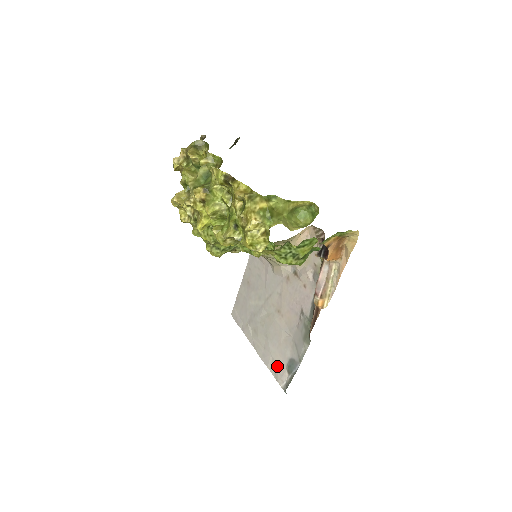
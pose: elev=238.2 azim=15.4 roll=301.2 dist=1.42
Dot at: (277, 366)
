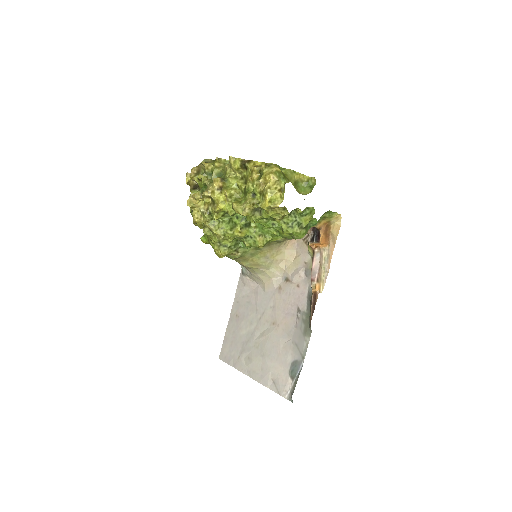
Dot at: (278, 379)
